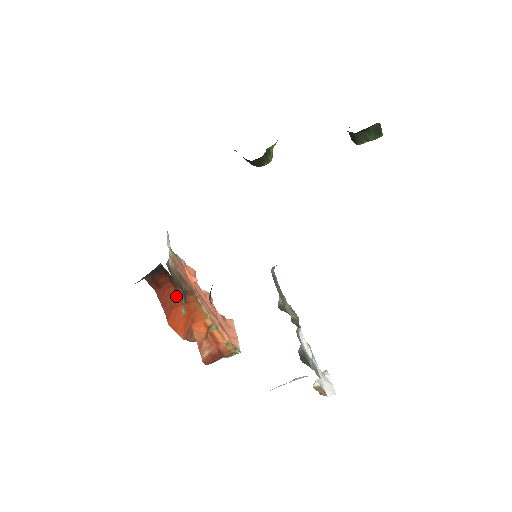
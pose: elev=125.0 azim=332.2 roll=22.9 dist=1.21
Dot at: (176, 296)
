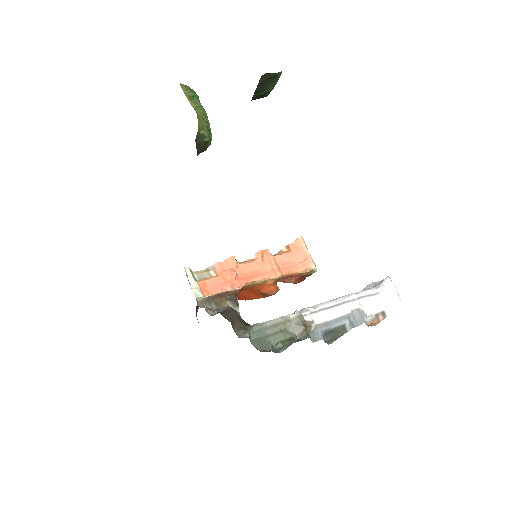
Dot at: occluded
